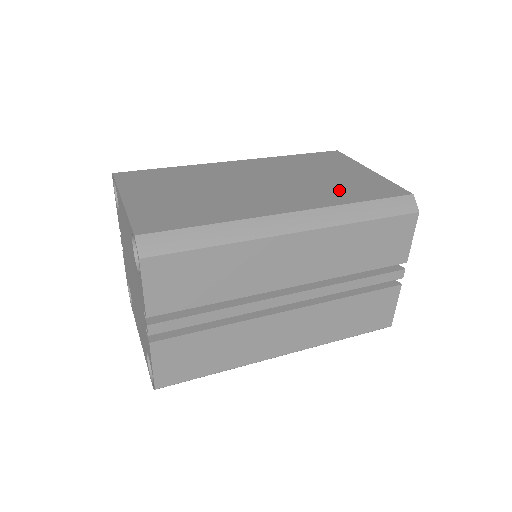
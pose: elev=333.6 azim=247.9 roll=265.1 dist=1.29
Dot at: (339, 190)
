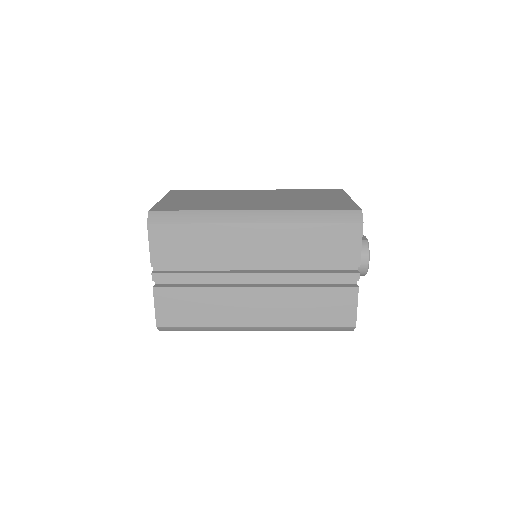
Dot at: (307, 204)
